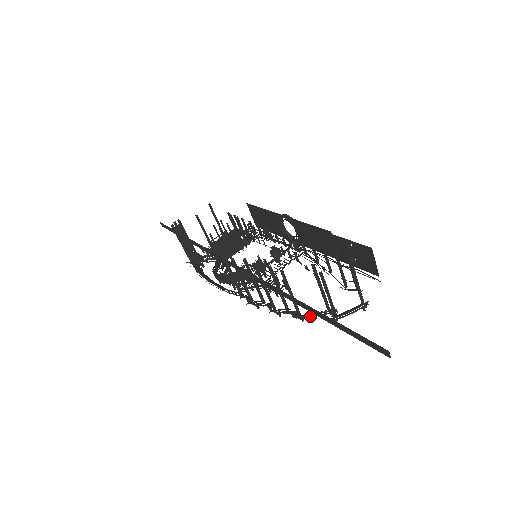
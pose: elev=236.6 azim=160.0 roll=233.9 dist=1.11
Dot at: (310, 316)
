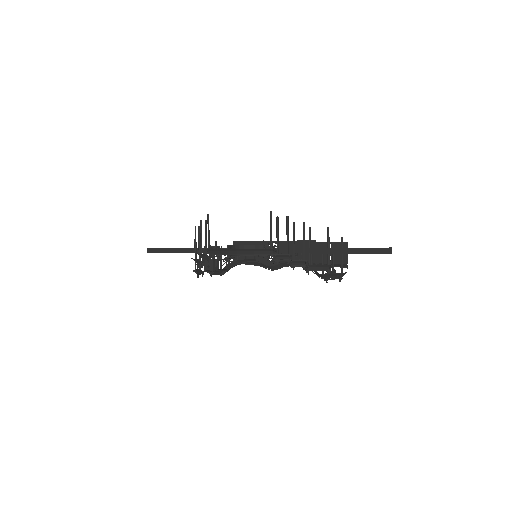
Dot at: (315, 270)
